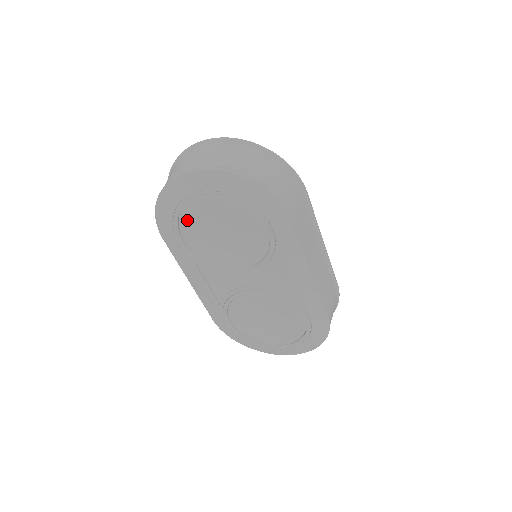
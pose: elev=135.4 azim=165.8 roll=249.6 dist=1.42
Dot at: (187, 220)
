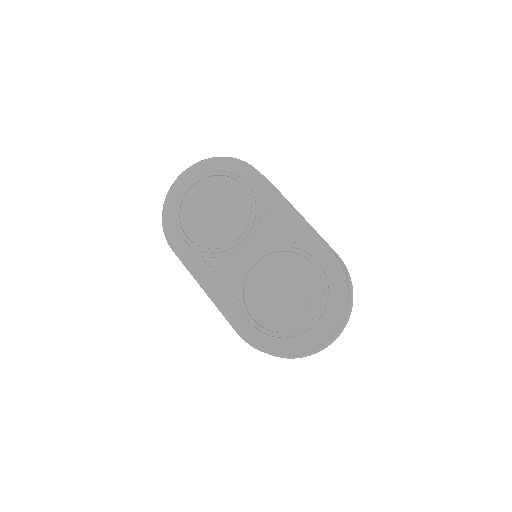
Dot at: (186, 214)
